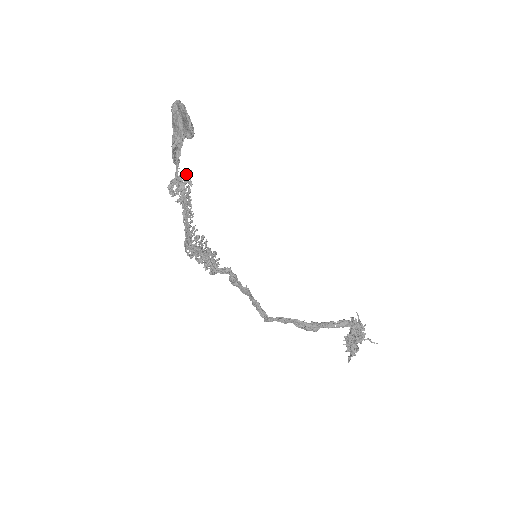
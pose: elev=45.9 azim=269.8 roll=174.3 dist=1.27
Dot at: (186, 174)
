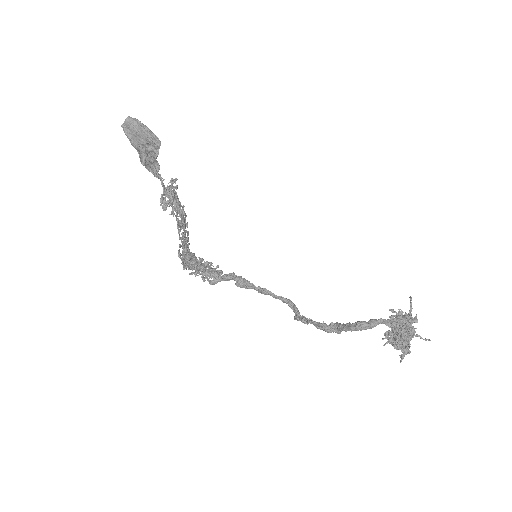
Dot at: (171, 184)
